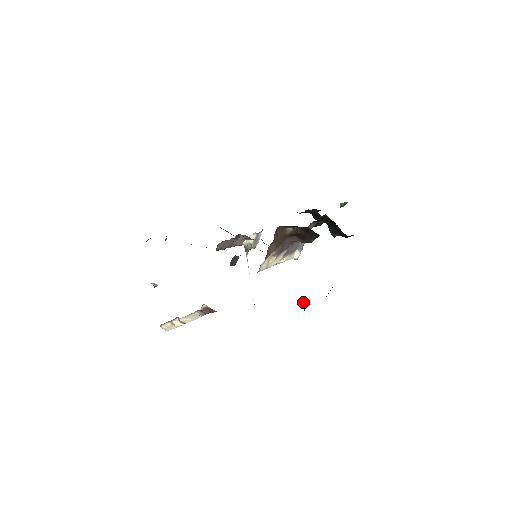
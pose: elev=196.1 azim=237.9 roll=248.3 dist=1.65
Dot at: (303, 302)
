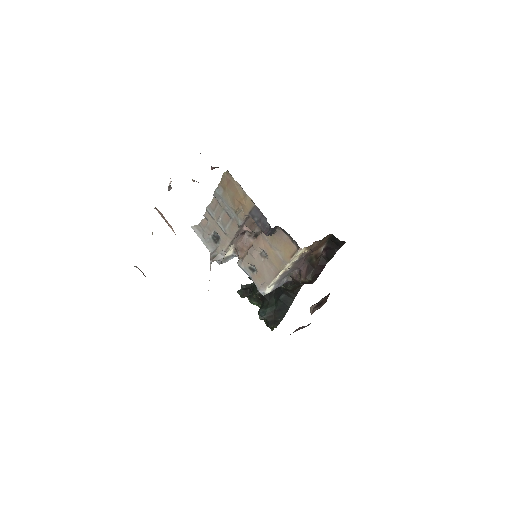
Dot at: (315, 304)
